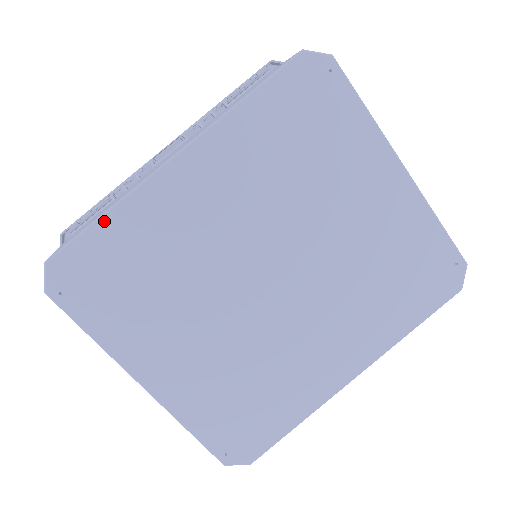
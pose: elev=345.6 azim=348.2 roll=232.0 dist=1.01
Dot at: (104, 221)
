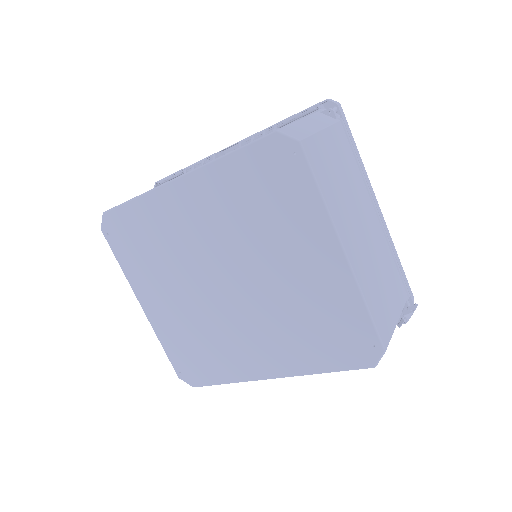
Dot at: (133, 203)
